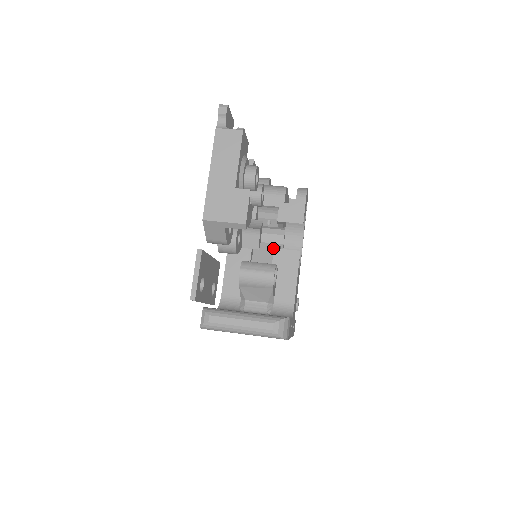
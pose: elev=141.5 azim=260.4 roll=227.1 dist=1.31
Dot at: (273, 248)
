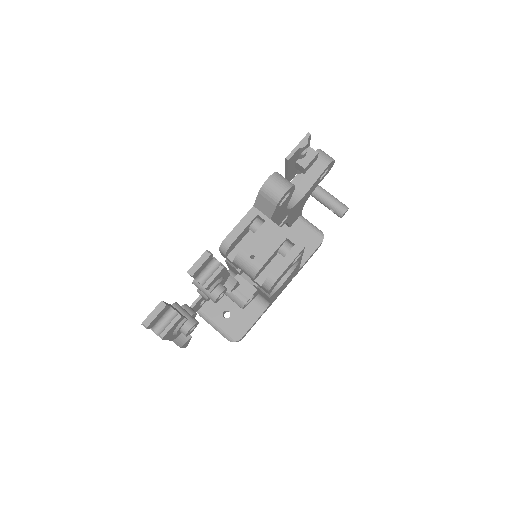
Dot at: occluded
